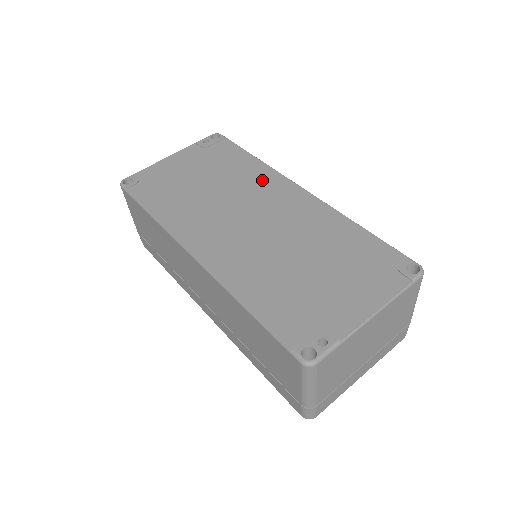
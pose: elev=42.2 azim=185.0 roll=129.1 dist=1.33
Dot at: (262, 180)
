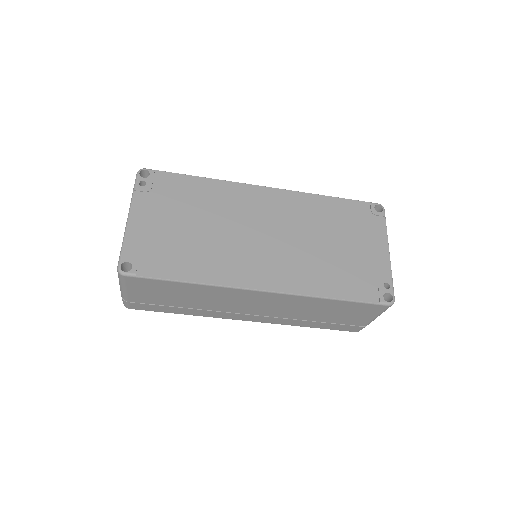
Dot at: (233, 197)
